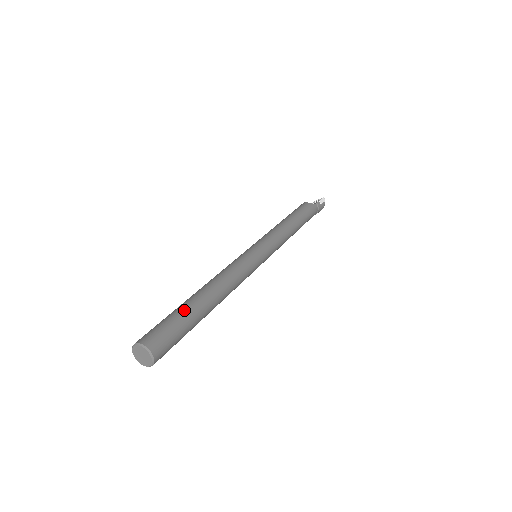
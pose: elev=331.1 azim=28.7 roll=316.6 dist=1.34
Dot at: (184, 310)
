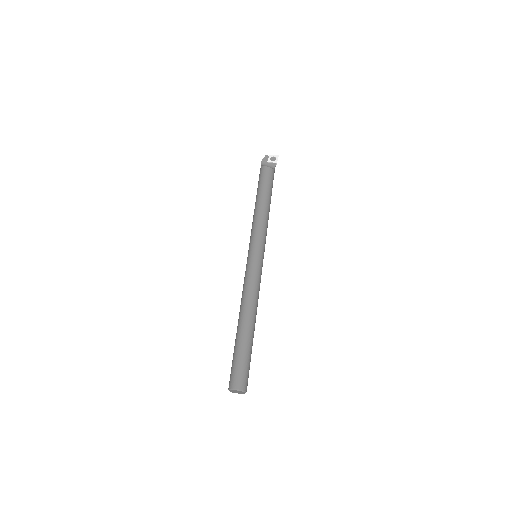
Dot at: (249, 348)
